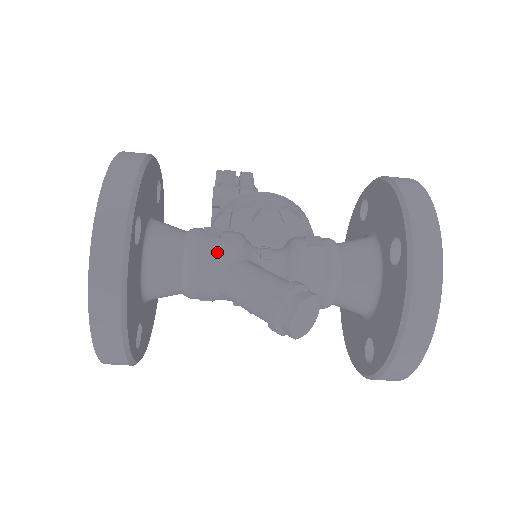
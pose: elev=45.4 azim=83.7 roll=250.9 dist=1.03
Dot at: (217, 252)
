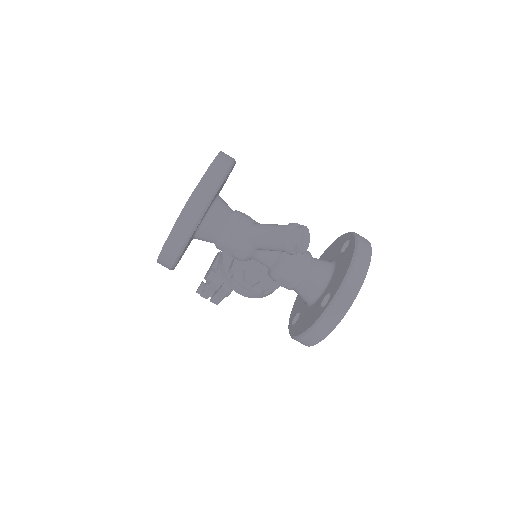
Dot at: (251, 219)
